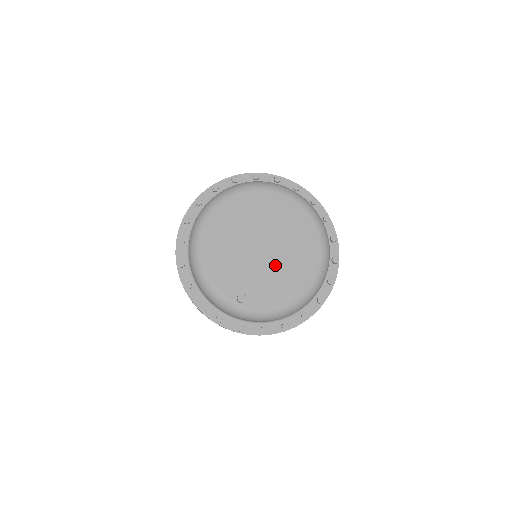
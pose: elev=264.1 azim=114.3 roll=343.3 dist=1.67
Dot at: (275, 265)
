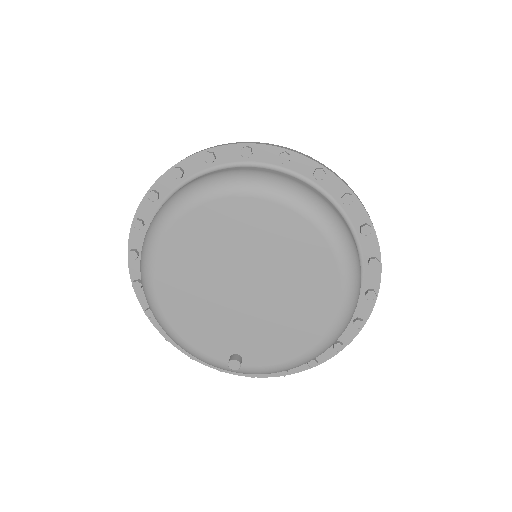
Dot at: (271, 309)
